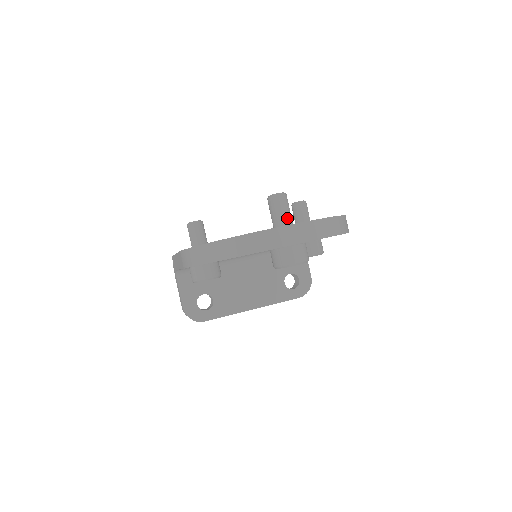
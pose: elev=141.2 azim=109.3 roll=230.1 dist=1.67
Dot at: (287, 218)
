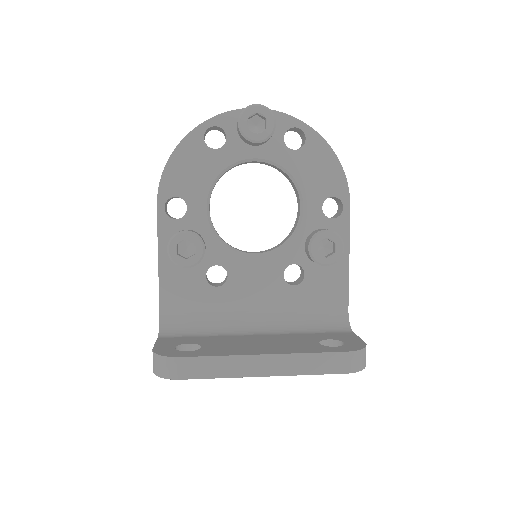
Dot at: occluded
